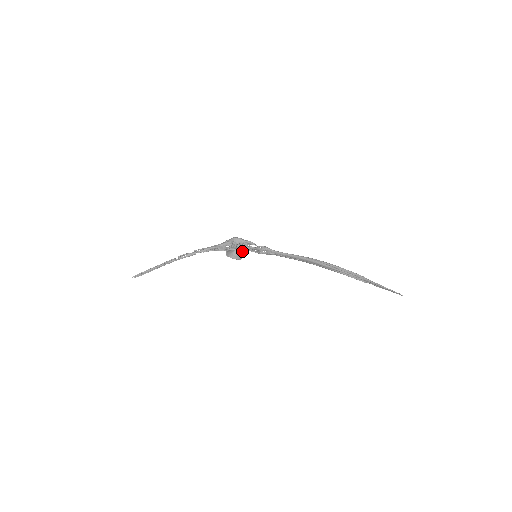
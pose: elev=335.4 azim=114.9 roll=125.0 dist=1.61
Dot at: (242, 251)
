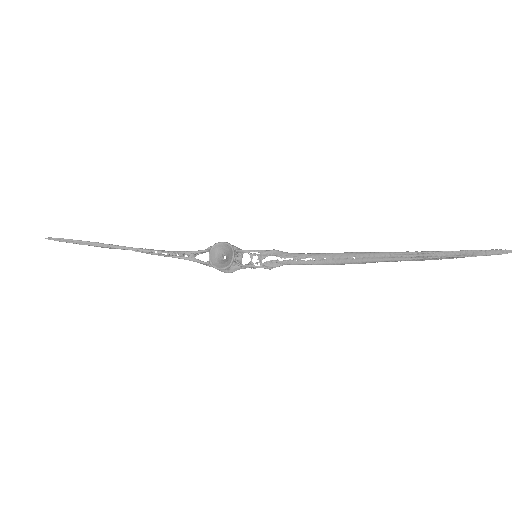
Dot at: occluded
